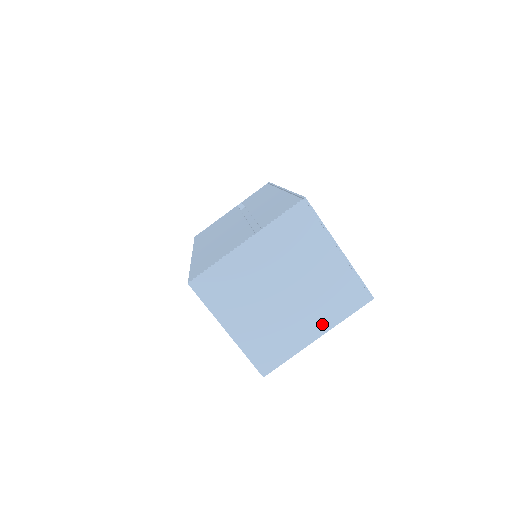
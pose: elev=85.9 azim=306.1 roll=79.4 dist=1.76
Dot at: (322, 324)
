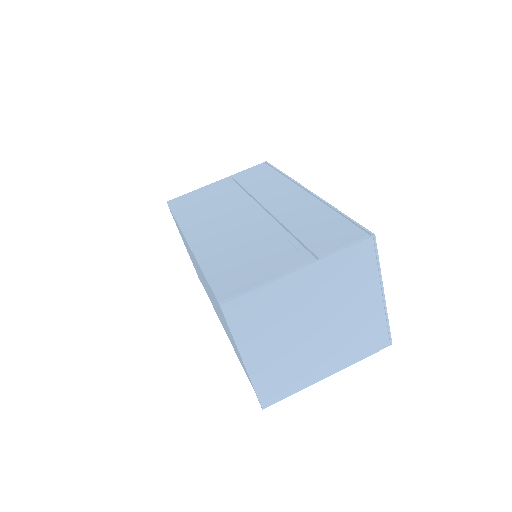
Dot at: (338, 363)
